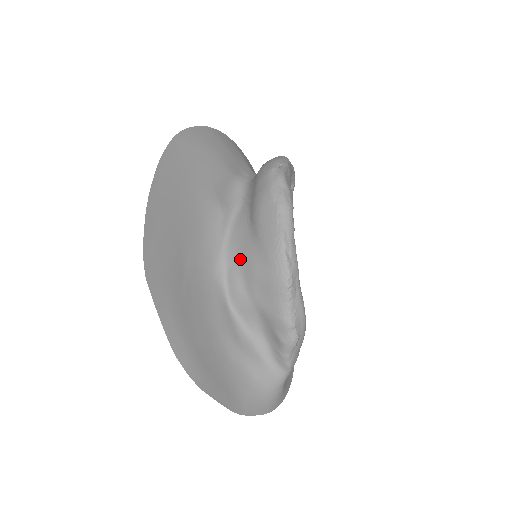
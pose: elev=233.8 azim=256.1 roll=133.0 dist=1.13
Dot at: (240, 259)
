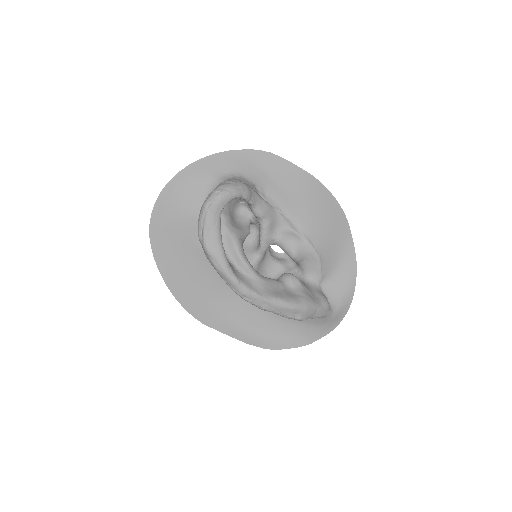
Dot at: occluded
